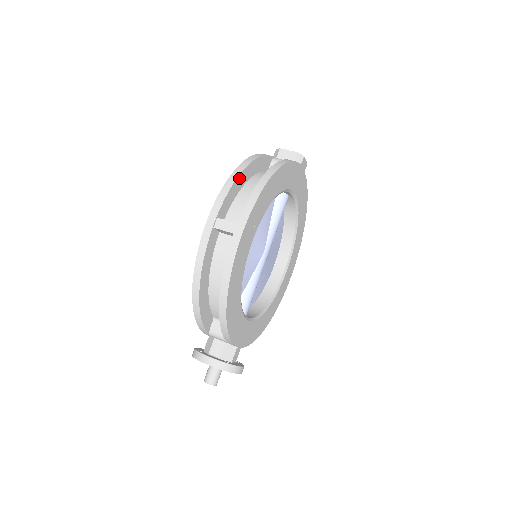
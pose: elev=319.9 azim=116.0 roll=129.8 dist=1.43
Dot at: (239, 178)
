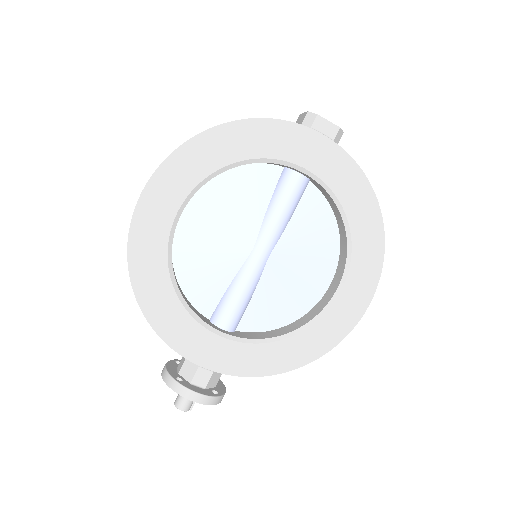
Dot at: occluded
